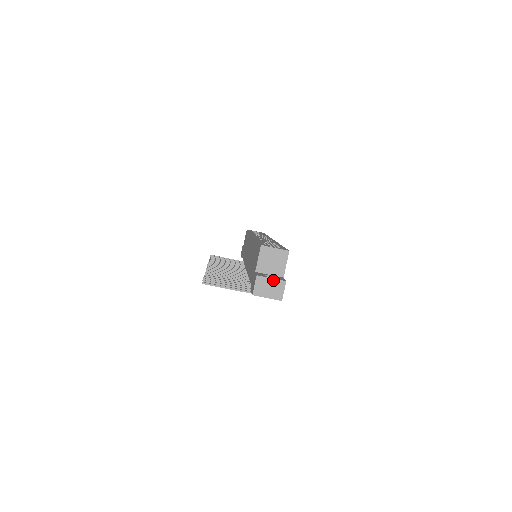
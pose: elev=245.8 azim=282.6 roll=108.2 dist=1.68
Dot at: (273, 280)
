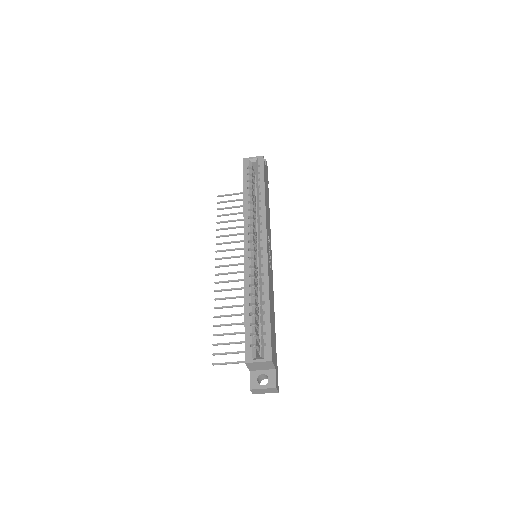
Dot at: (265, 389)
